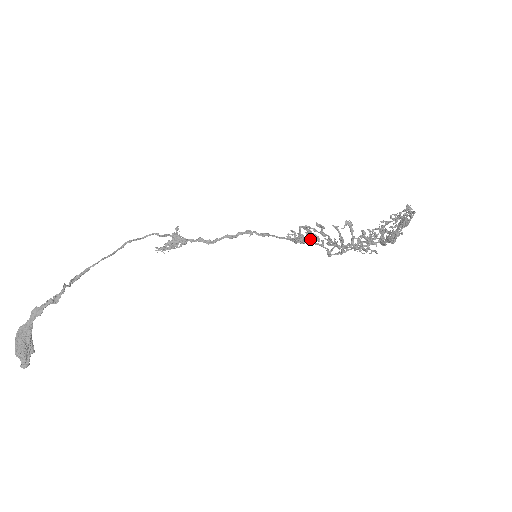
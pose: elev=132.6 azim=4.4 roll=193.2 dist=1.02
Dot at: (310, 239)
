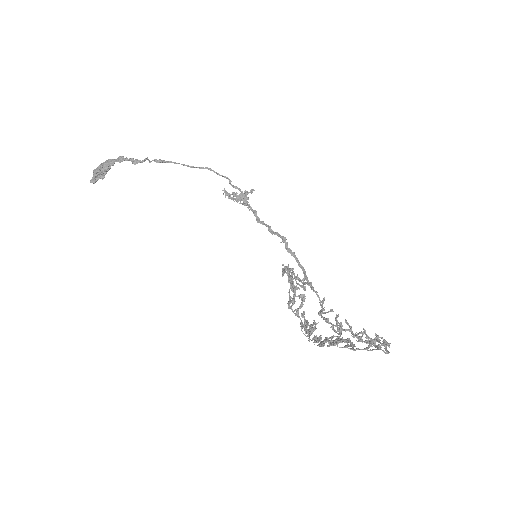
Dot at: occluded
